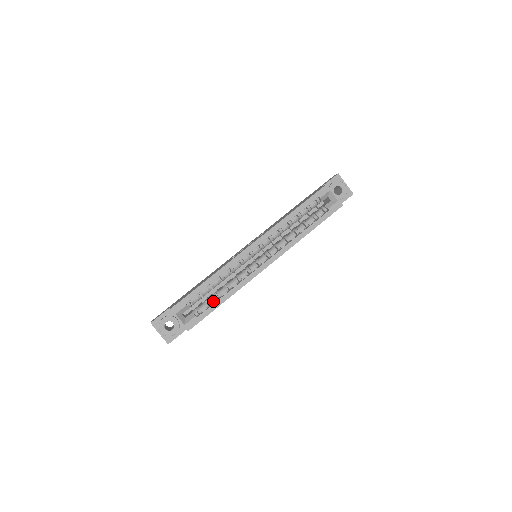
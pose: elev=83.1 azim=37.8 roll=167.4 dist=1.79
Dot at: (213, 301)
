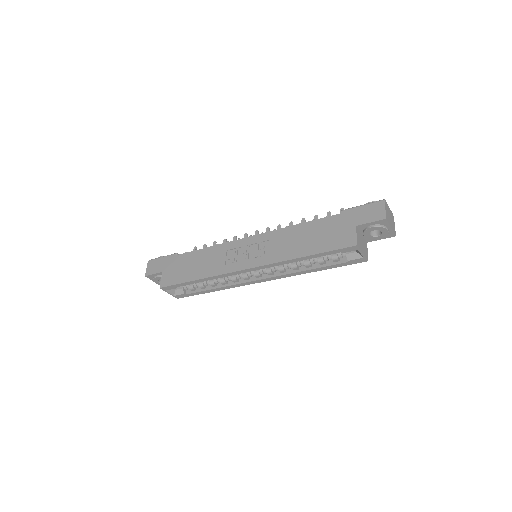
Dot at: (202, 288)
